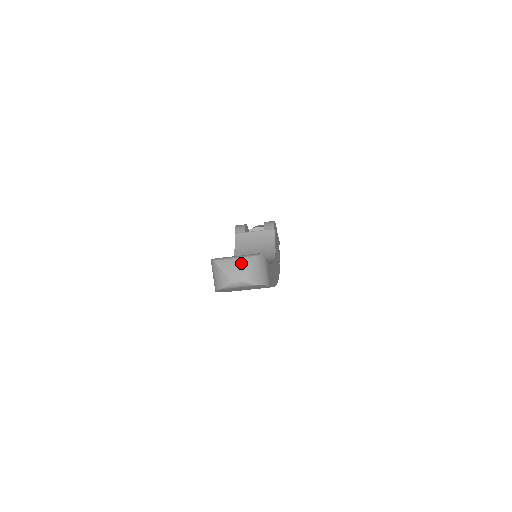
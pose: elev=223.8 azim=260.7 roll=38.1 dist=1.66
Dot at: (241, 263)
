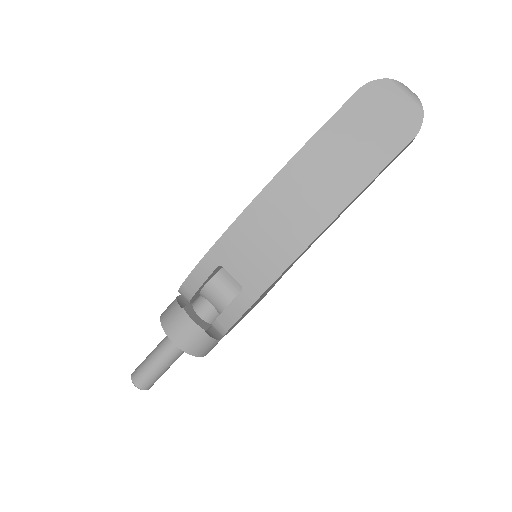
Dot at: occluded
